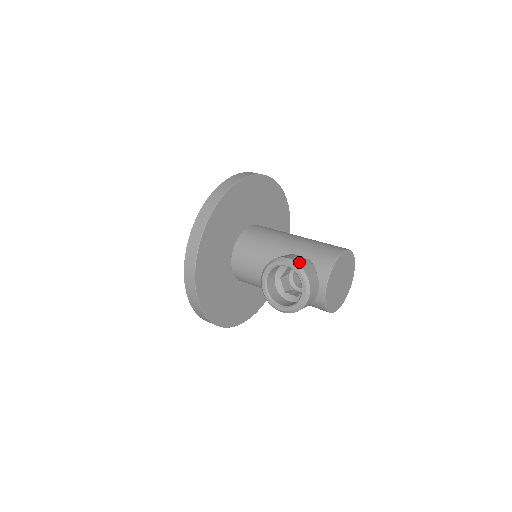
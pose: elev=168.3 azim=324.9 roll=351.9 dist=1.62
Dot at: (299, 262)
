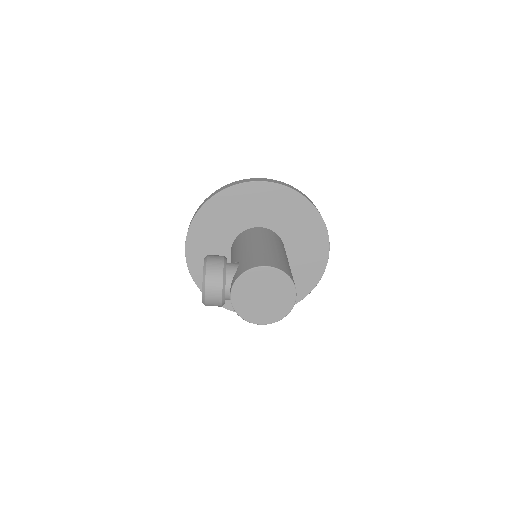
Dot at: (210, 262)
